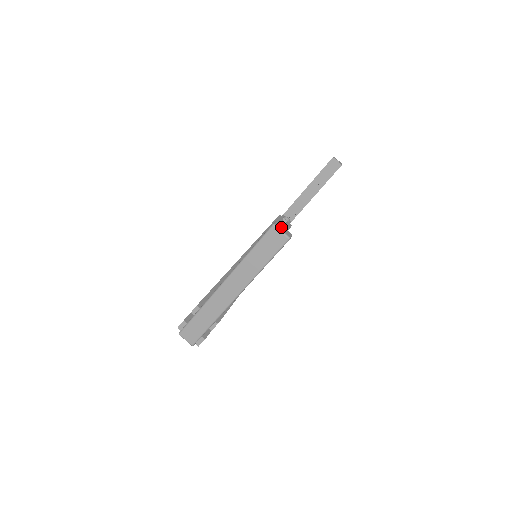
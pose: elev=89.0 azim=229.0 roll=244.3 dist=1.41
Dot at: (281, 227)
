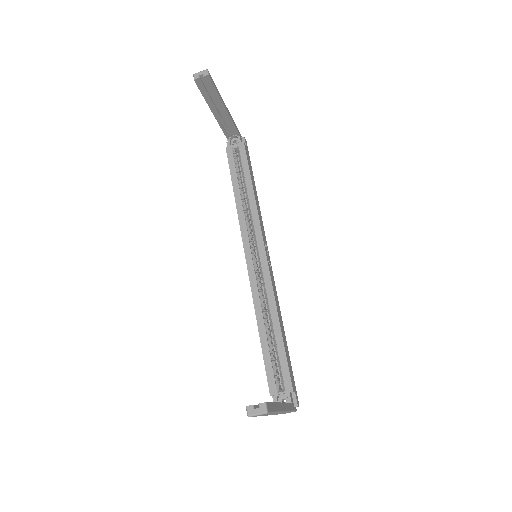
Dot at: (253, 410)
